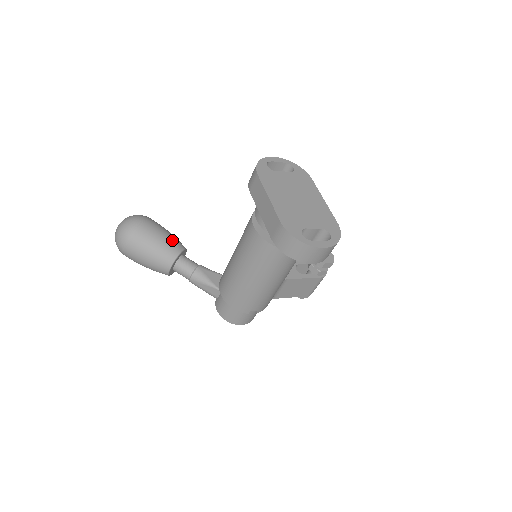
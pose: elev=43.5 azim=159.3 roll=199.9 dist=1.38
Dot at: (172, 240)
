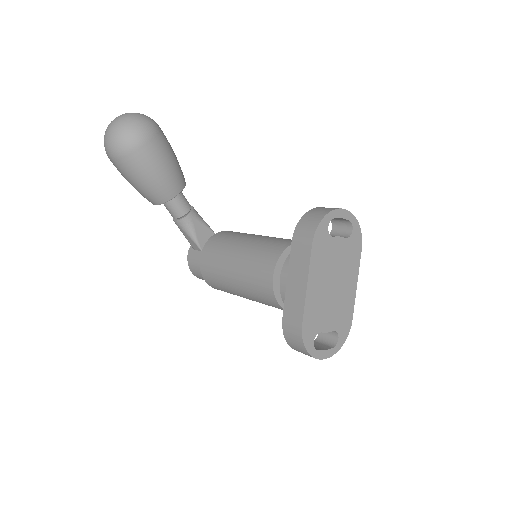
Dot at: (175, 176)
